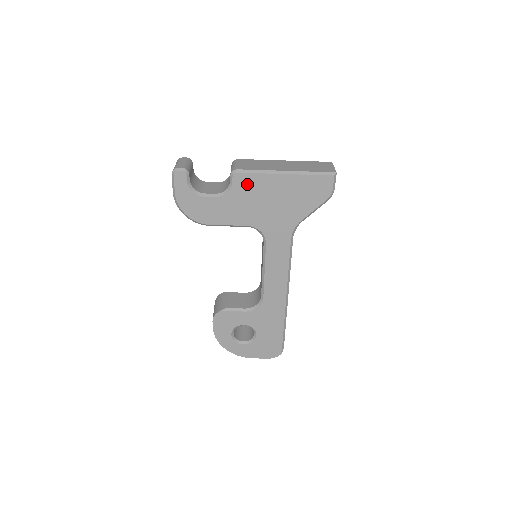
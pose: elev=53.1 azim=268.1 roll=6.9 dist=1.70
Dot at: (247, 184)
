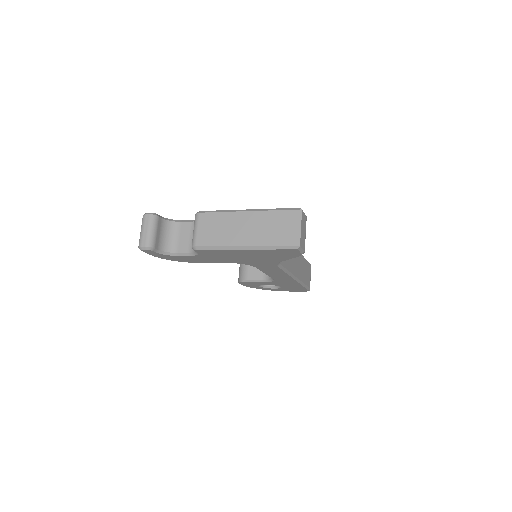
Dot at: (211, 252)
